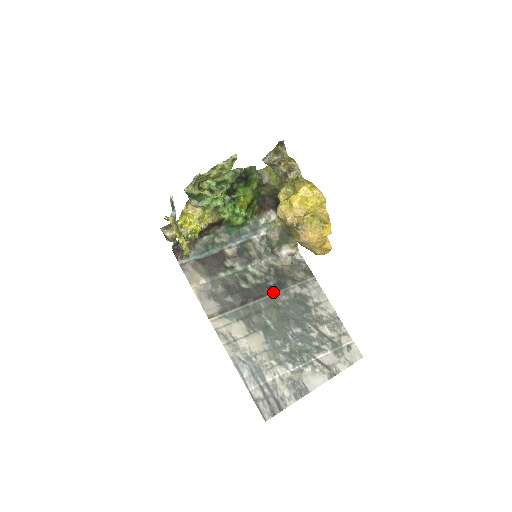
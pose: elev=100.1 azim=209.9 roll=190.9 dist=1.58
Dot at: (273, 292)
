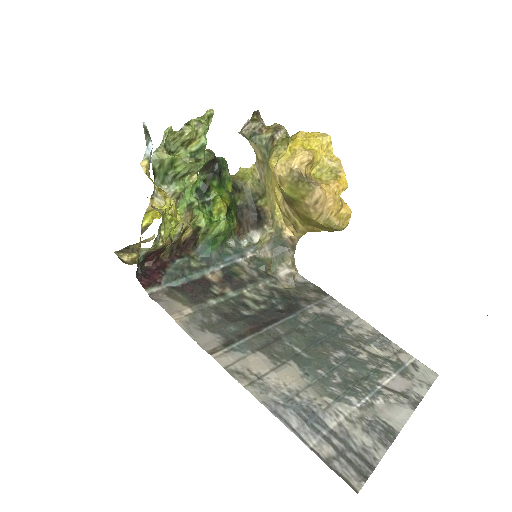
Dot at: (287, 315)
